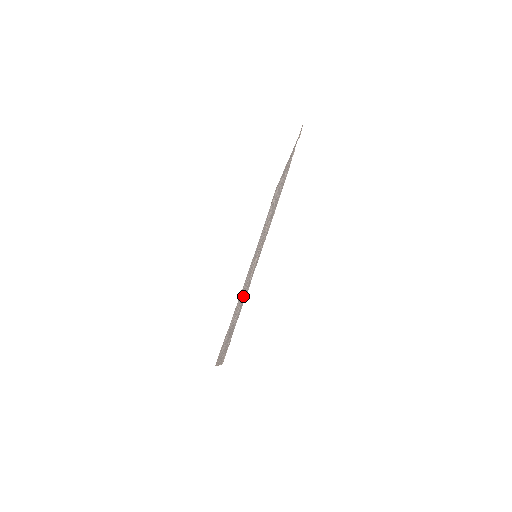
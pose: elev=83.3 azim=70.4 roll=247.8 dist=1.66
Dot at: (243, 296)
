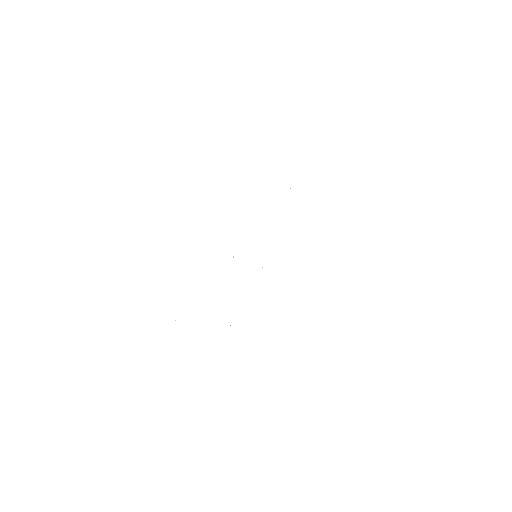
Dot at: occluded
